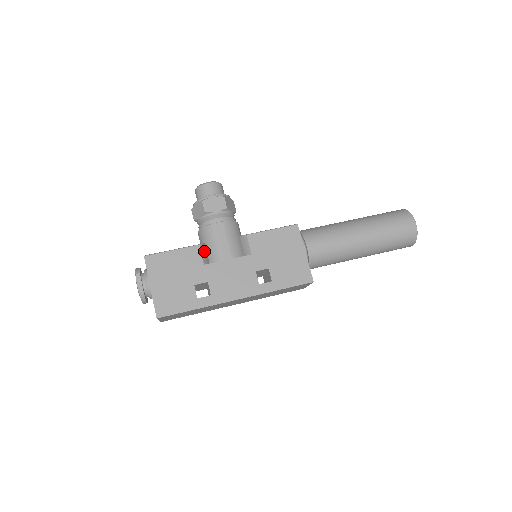
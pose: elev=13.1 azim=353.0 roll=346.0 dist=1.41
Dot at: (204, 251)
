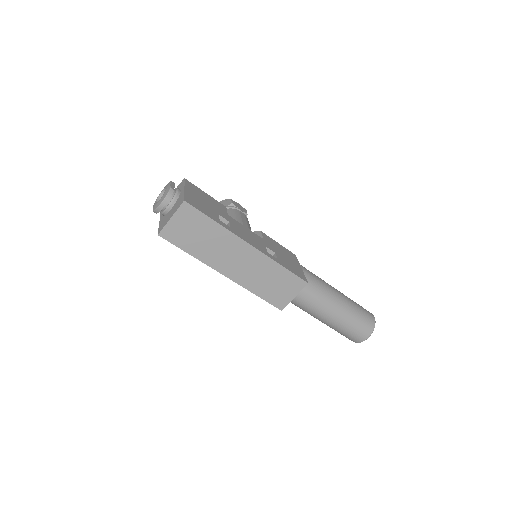
Dot at: occluded
